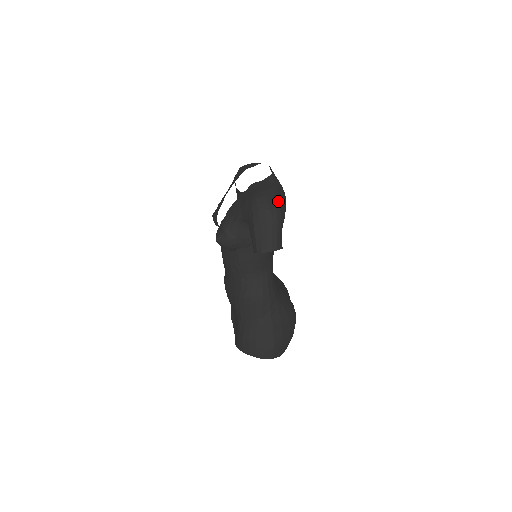
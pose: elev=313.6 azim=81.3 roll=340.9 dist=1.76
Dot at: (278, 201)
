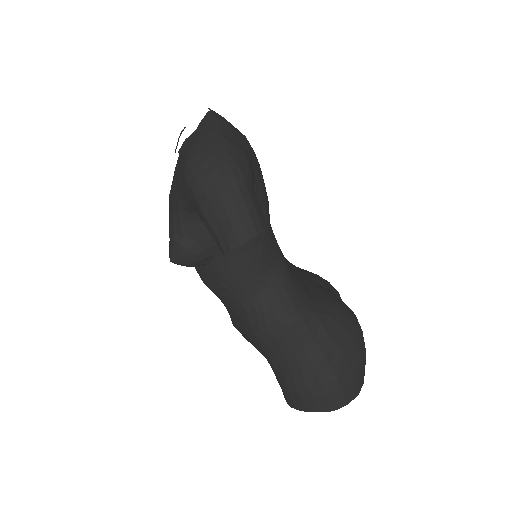
Dot at: (227, 149)
